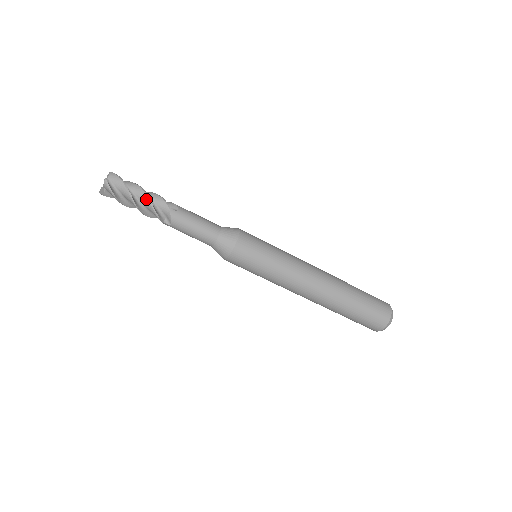
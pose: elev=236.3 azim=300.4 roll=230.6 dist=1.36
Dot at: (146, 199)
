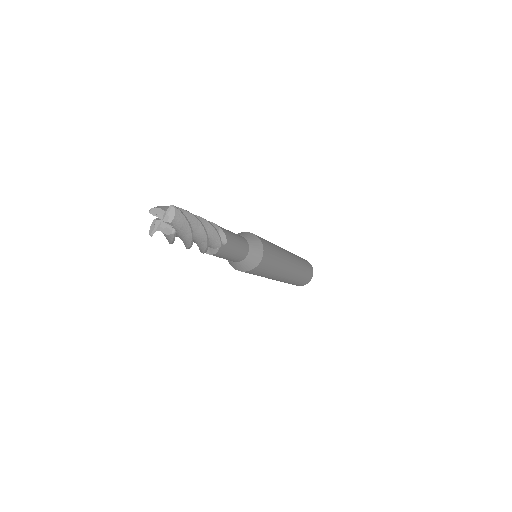
Dot at: (204, 241)
